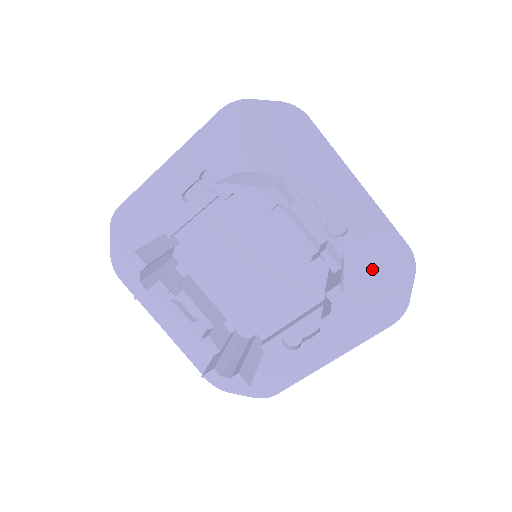
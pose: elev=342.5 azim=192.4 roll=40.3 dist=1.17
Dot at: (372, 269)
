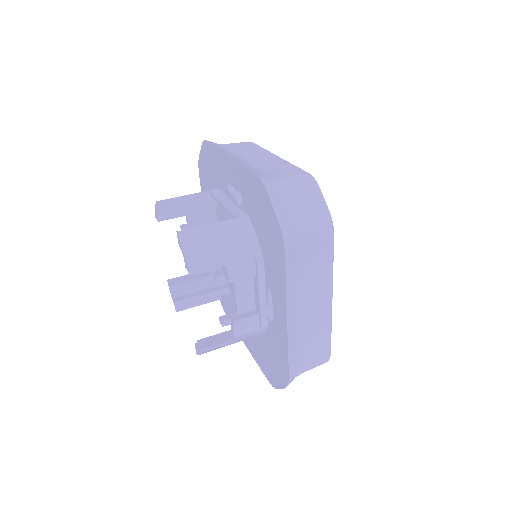
Dot at: (273, 354)
